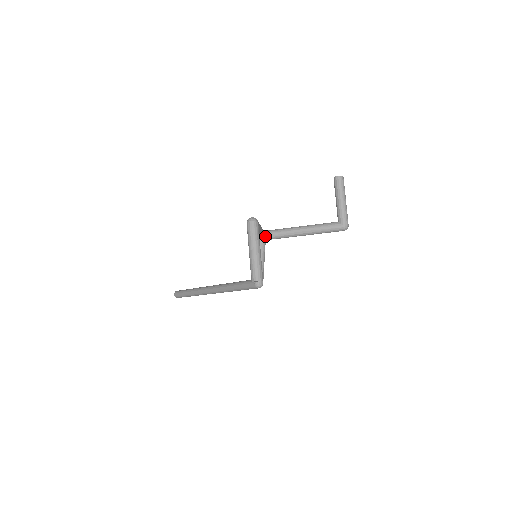
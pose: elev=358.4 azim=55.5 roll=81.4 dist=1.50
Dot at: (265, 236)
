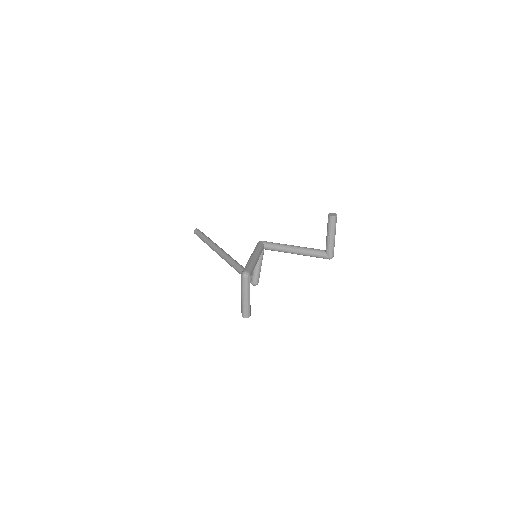
Dot at: (264, 248)
